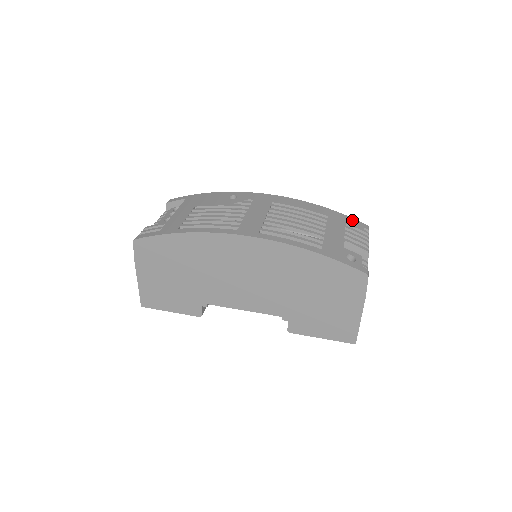
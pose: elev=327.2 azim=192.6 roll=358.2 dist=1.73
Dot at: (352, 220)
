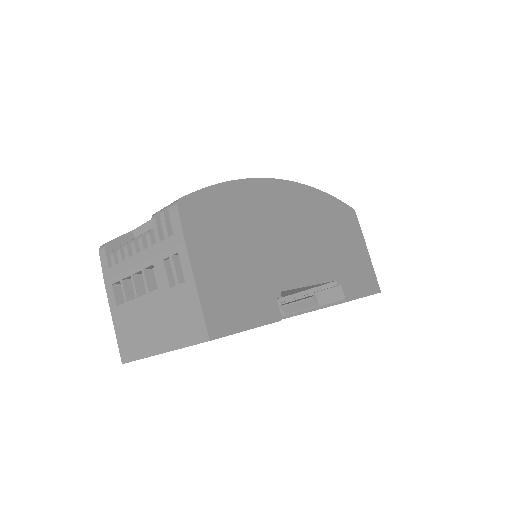
Dot at: occluded
